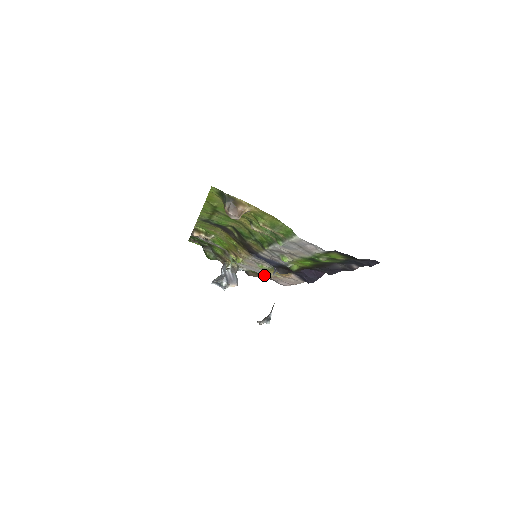
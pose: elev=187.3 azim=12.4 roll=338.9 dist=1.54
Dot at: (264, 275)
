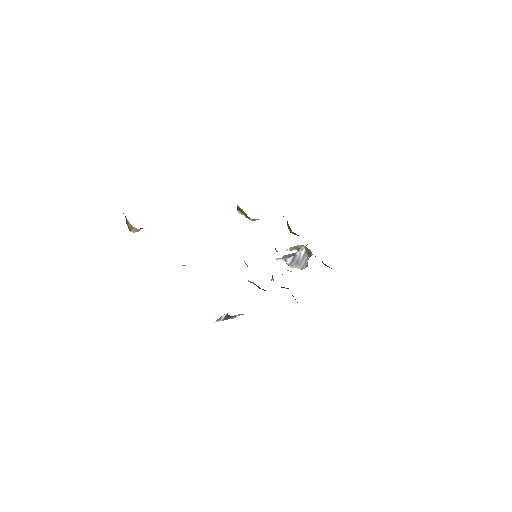
Dot at: occluded
